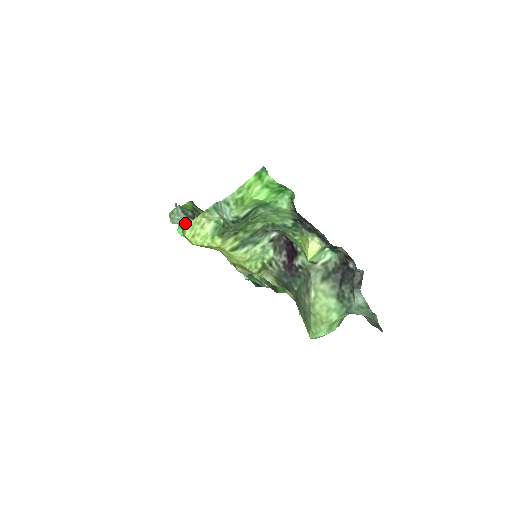
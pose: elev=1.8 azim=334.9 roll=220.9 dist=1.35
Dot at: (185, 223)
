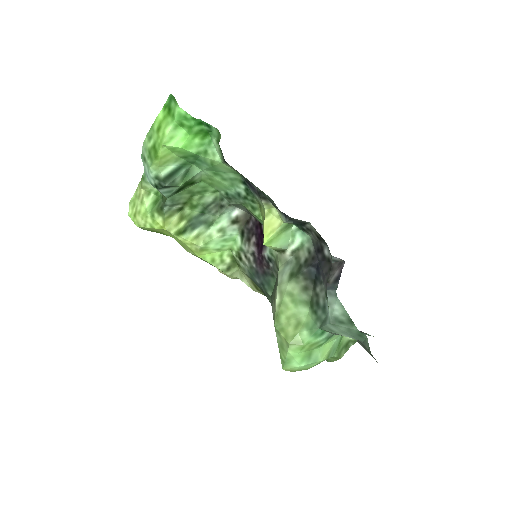
Dot at: occluded
